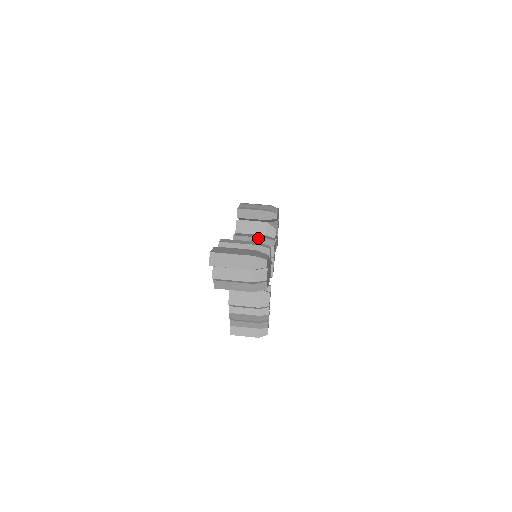
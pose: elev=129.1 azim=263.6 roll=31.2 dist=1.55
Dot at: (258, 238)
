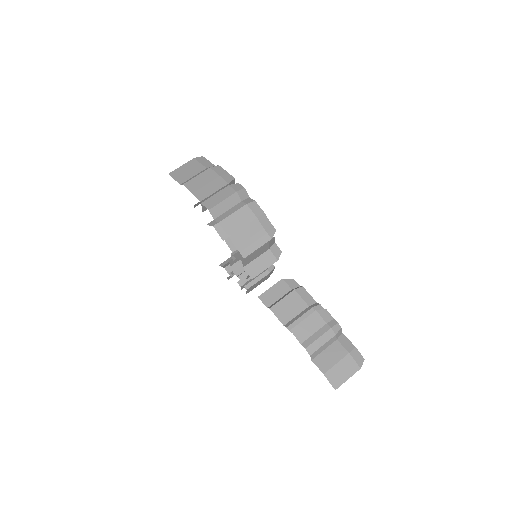
Dot at: (272, 264)
